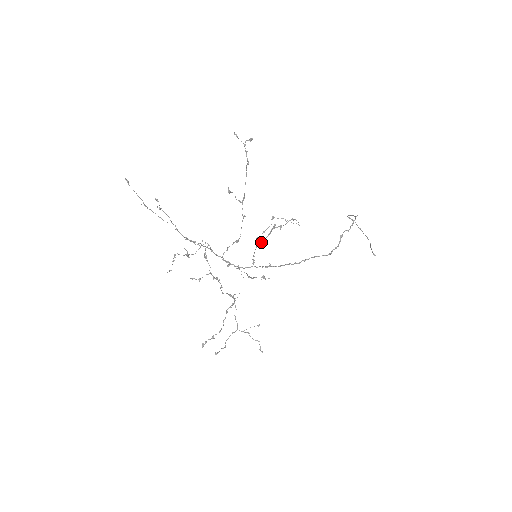
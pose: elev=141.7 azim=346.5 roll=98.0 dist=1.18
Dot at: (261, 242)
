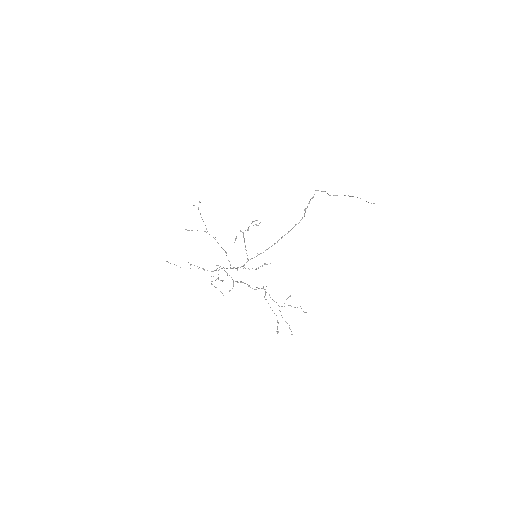
Dot at: (245, 246)
